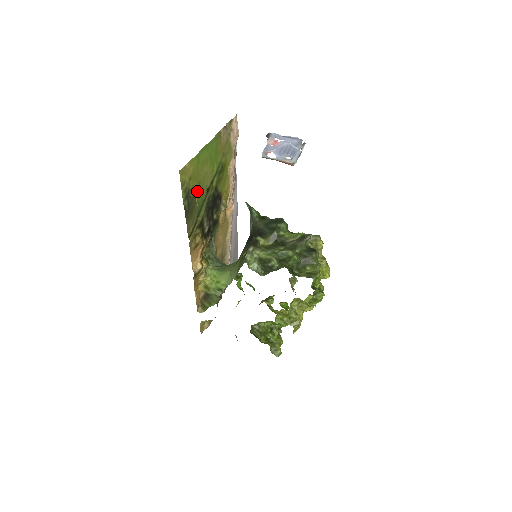
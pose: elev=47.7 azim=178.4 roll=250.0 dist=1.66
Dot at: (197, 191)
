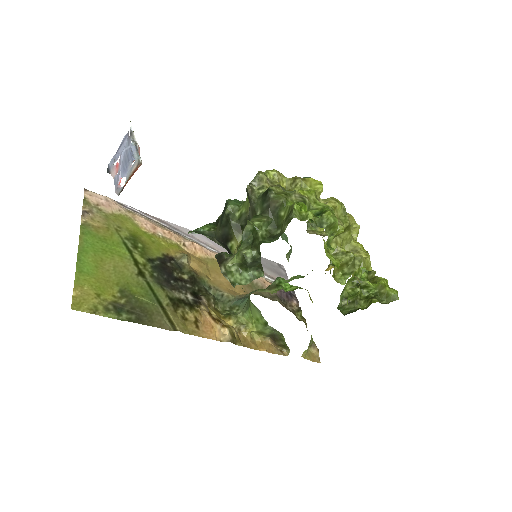
Dot at: (126, 291)
